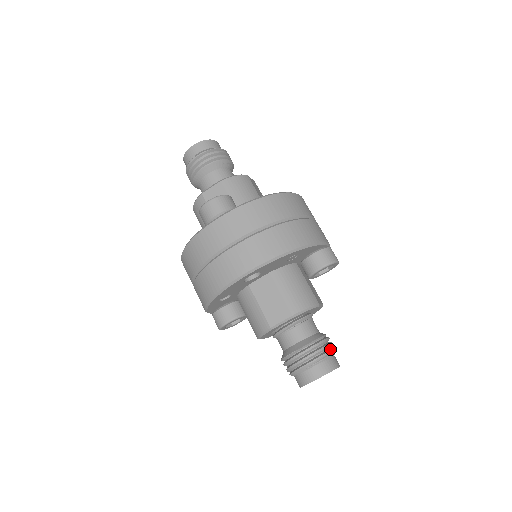
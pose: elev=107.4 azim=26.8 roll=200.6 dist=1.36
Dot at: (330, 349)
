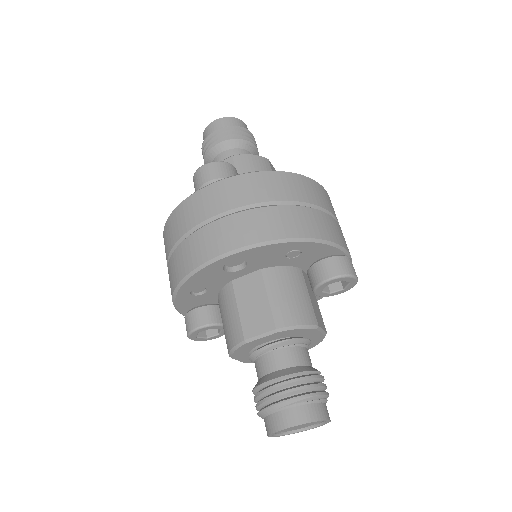
Dot at: (320, 391)
